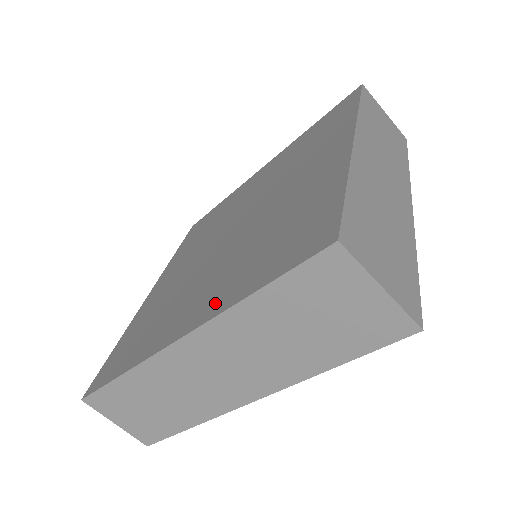
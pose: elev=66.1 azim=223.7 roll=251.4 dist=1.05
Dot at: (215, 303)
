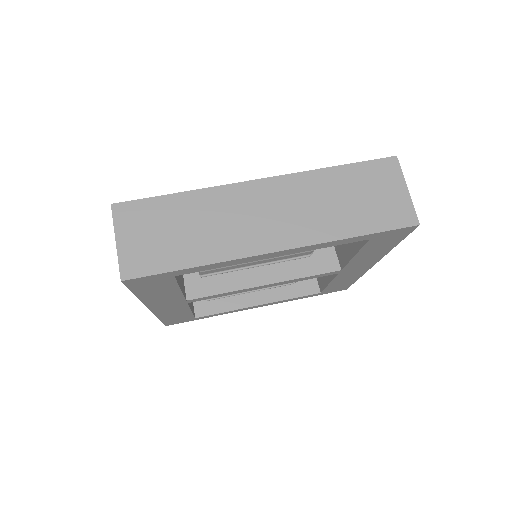
Dot at: occluded
